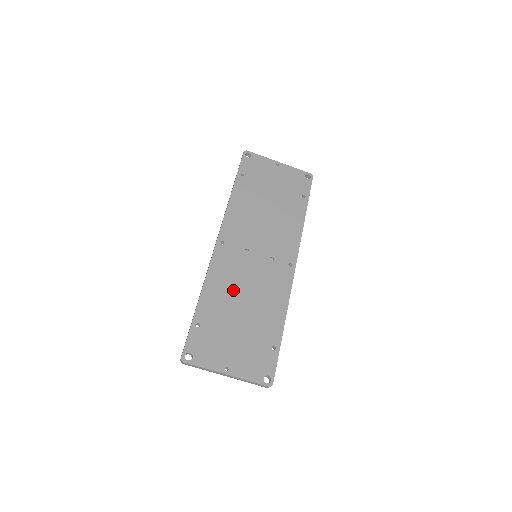
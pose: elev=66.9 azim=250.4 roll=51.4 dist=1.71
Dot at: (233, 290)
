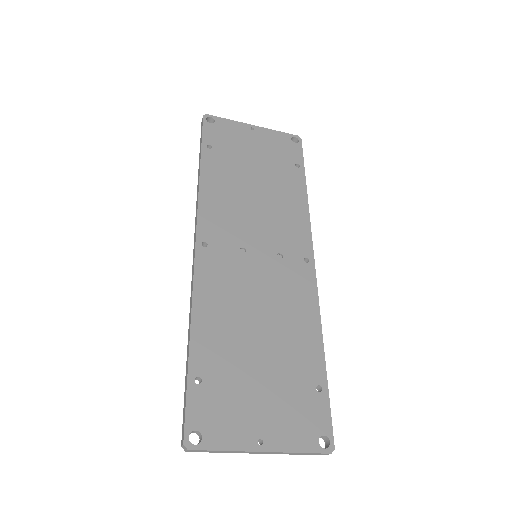
Dot at: (238, 312)
